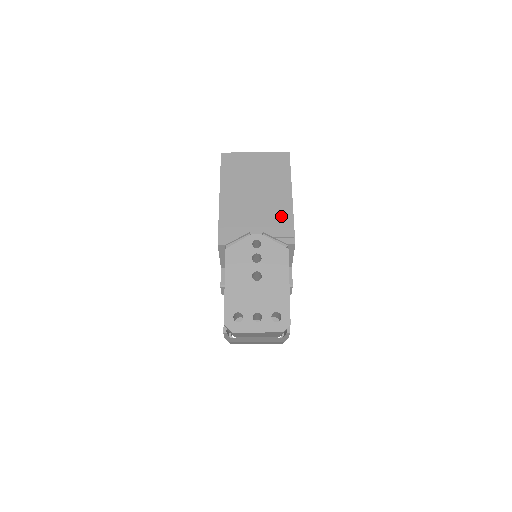
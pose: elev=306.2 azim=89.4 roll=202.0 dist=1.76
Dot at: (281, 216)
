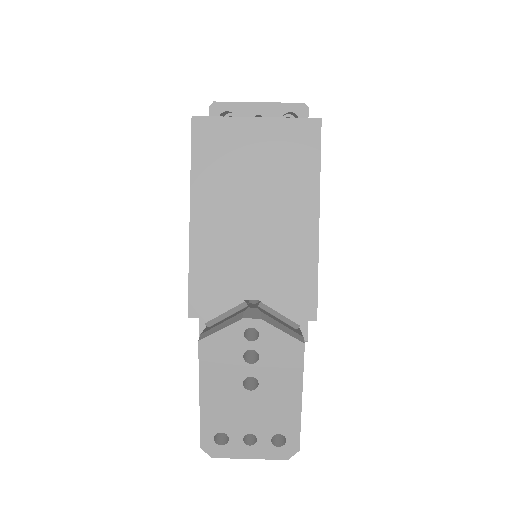
Dot at: (297, 264)
